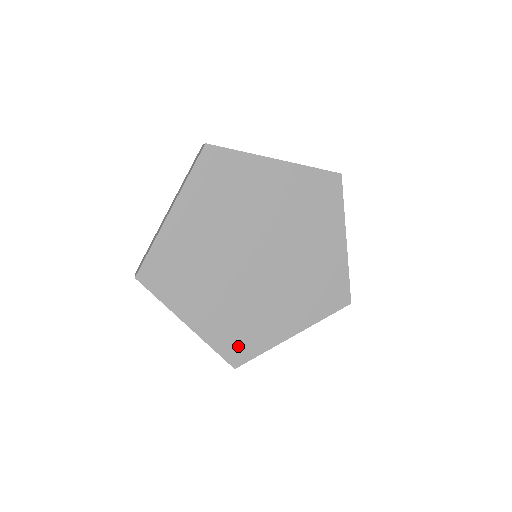
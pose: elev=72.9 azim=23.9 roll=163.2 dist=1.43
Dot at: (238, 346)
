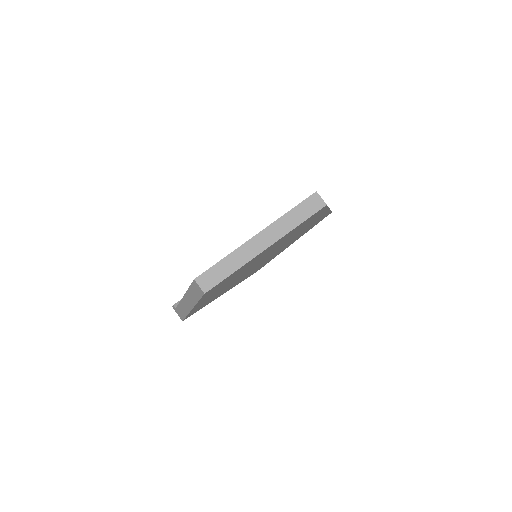
Dot at: (198, 309)
